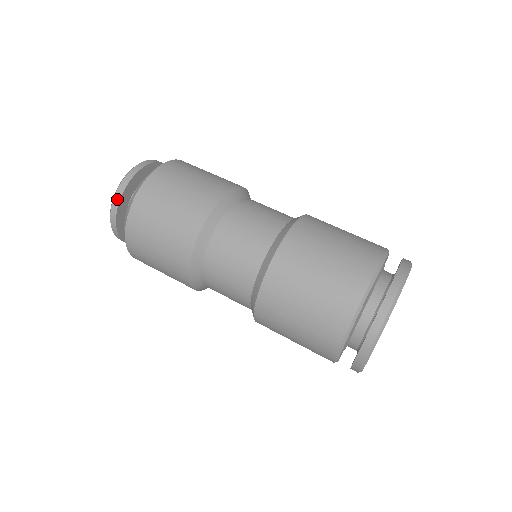
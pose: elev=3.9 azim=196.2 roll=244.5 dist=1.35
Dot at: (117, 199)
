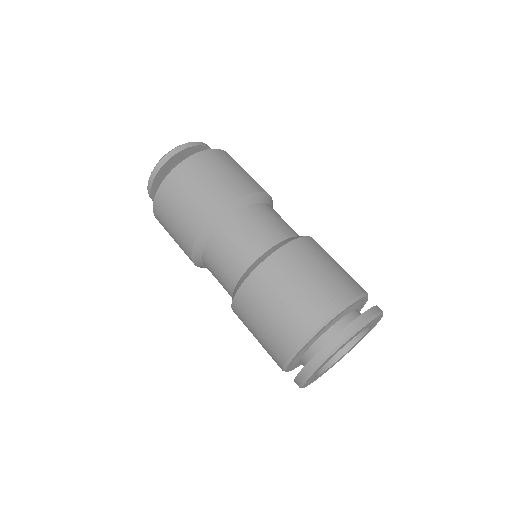
Dot at: (160, 165)
